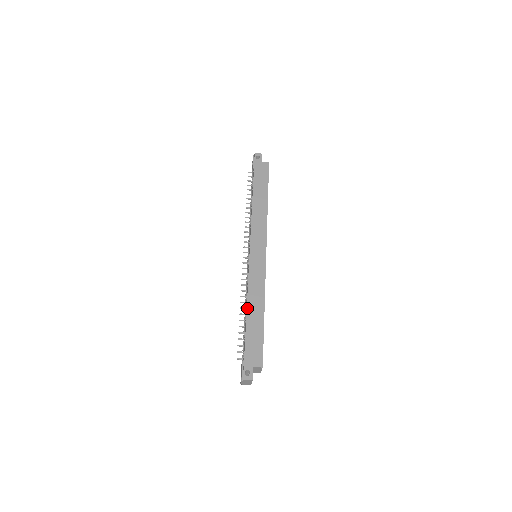
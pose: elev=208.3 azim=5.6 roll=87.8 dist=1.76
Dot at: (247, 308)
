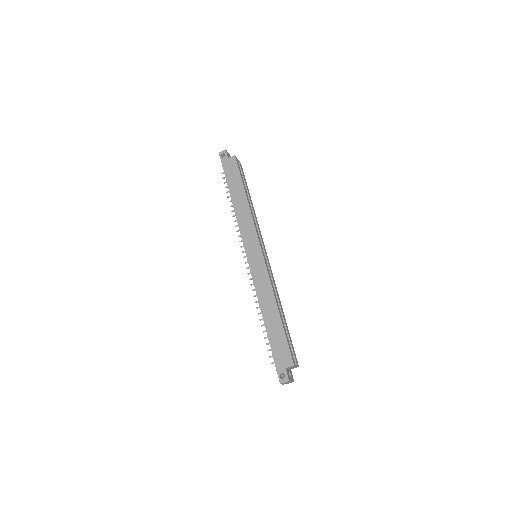
Dot at: (262, 313)
